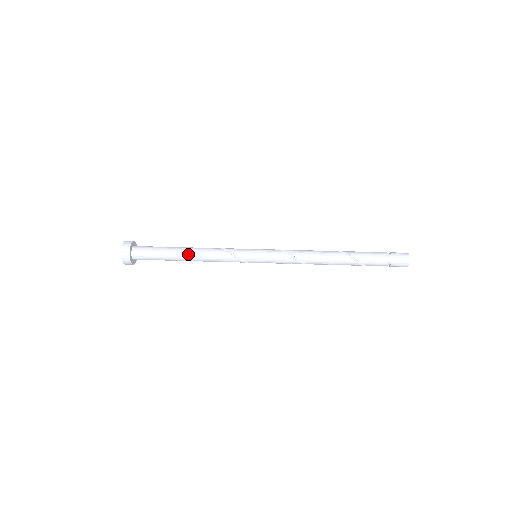
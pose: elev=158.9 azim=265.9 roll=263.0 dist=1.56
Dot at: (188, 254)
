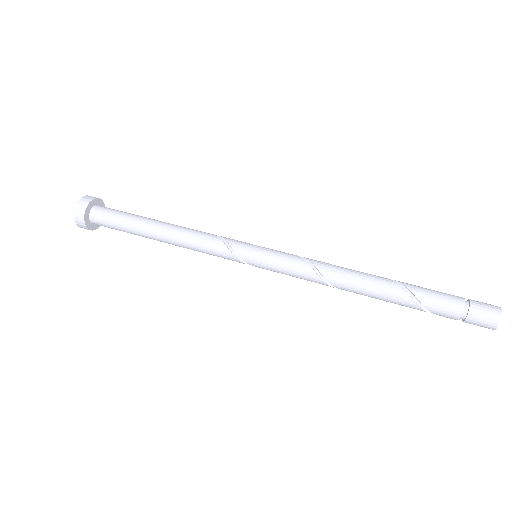
Dot at: (163, 226)
